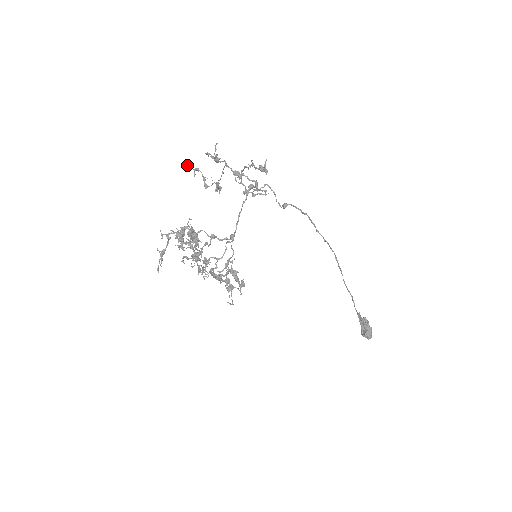
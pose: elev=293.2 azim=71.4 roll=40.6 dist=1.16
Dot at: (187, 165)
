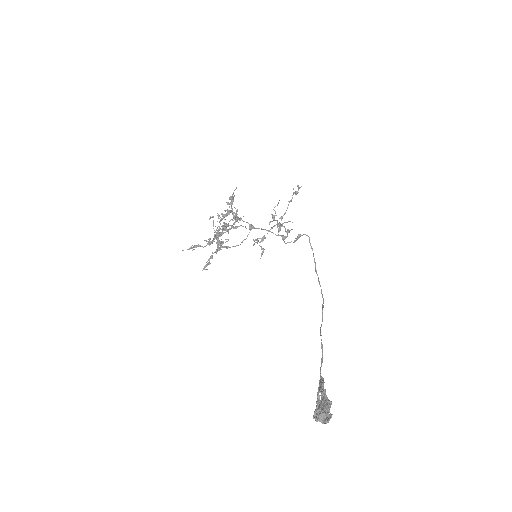
Dot at: occluded
